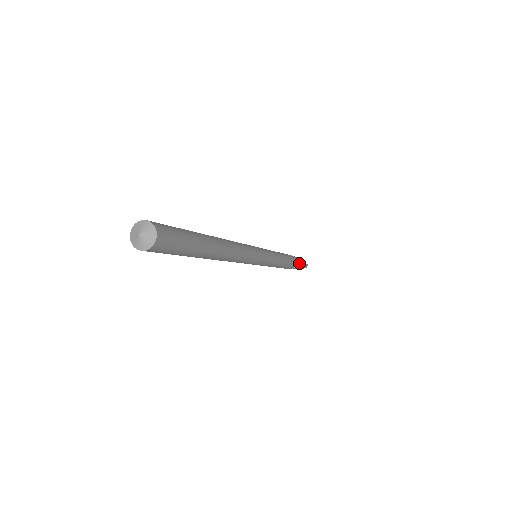
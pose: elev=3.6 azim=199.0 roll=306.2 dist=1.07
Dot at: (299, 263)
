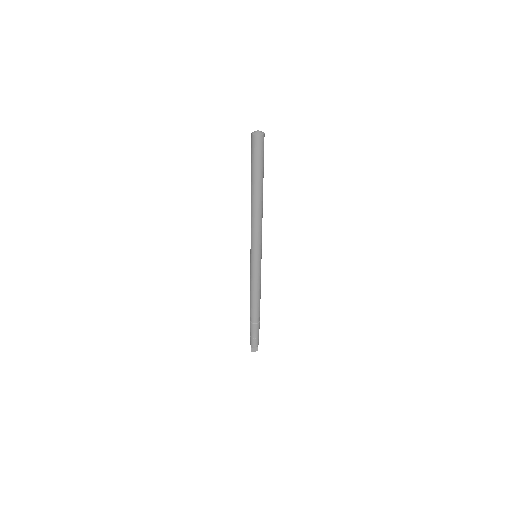
Dot at: occluded
